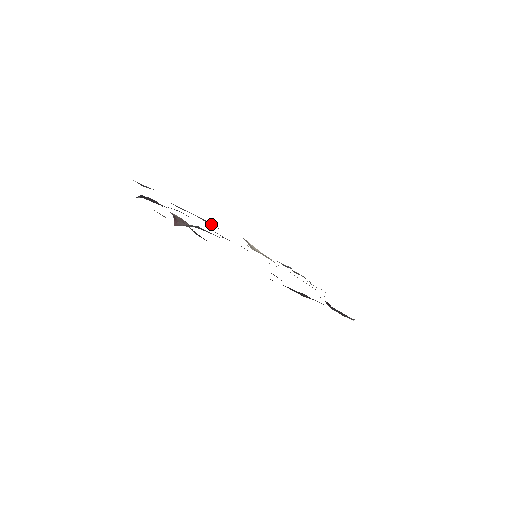
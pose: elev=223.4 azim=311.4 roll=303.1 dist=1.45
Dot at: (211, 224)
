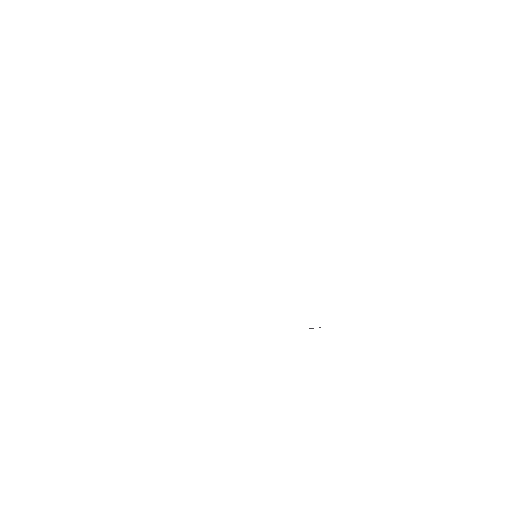
Dot at: occluded
